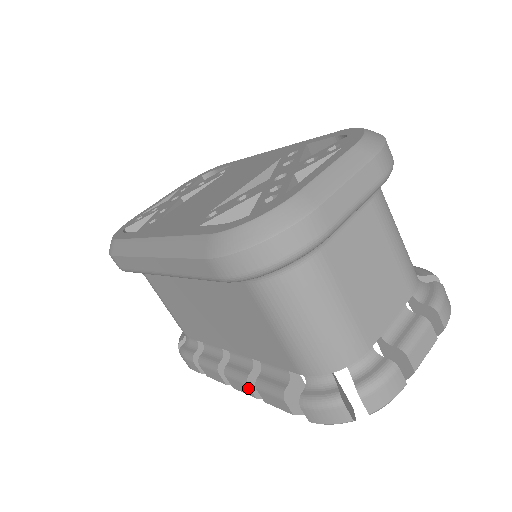
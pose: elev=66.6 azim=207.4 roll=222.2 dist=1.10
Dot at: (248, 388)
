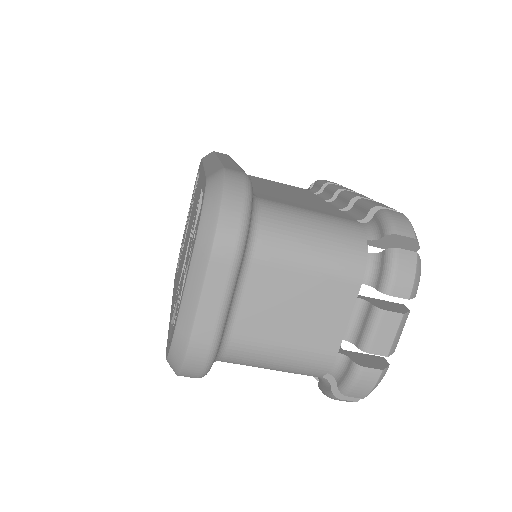
Dot at: occluded
